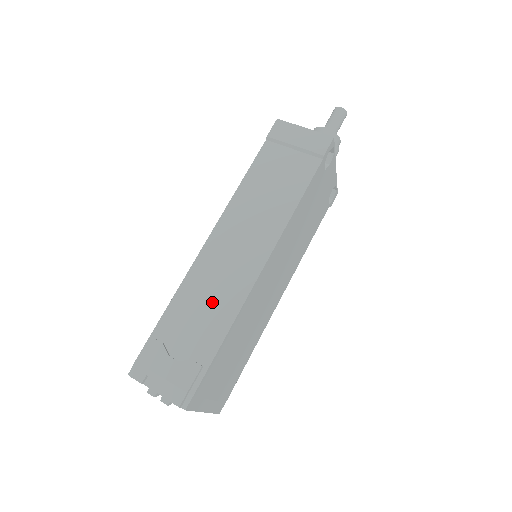
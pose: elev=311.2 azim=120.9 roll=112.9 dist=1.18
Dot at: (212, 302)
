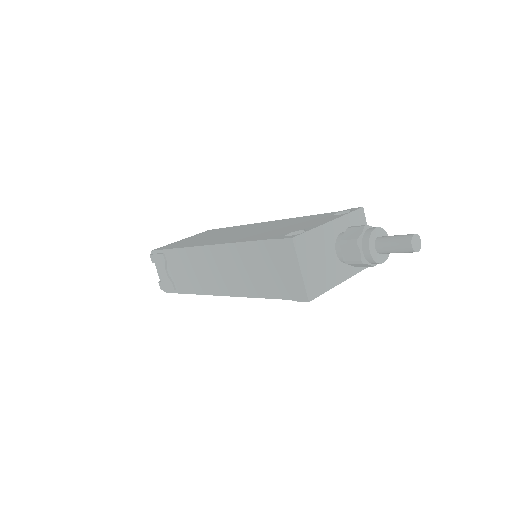
Dot at: (191, 275)
